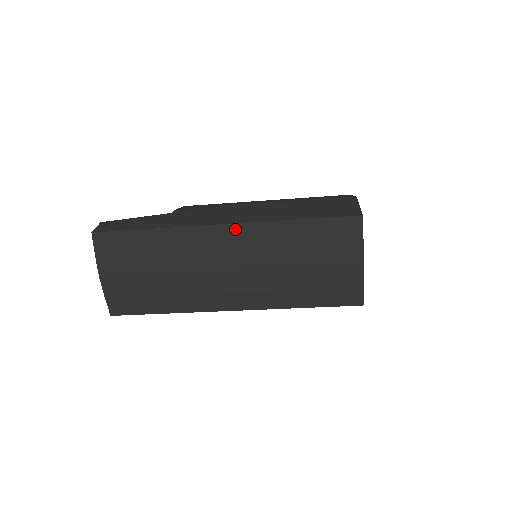
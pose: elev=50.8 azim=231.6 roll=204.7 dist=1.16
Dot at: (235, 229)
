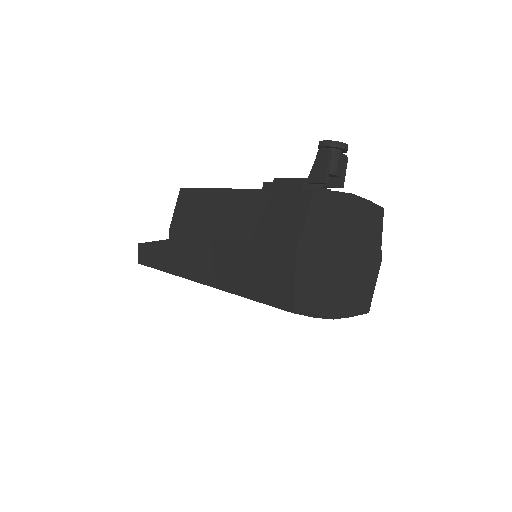
Dot at: occluded
